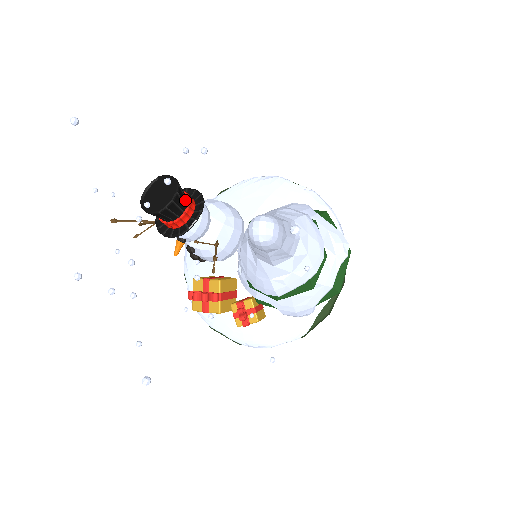
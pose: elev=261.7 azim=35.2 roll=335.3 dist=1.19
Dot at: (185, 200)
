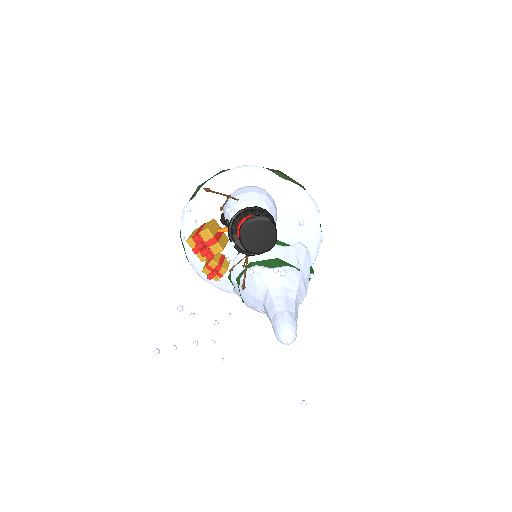
Dot at: occluded
